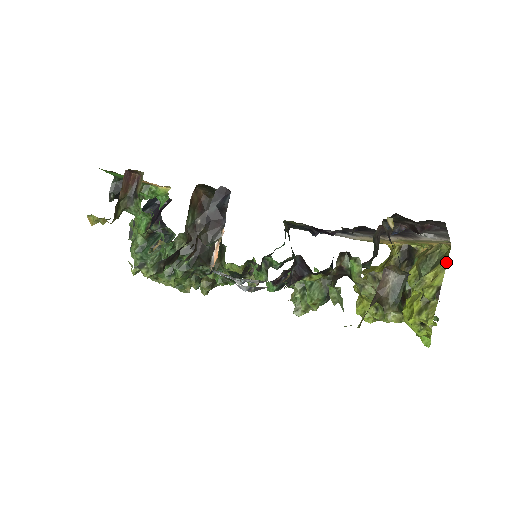
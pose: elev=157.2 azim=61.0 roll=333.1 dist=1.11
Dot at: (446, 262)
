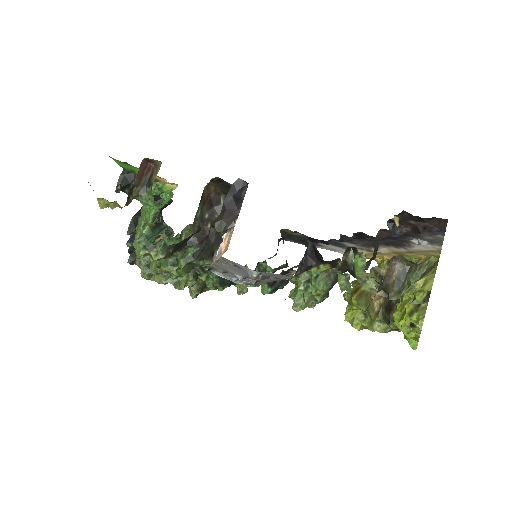
Dot at: (435, 271)
